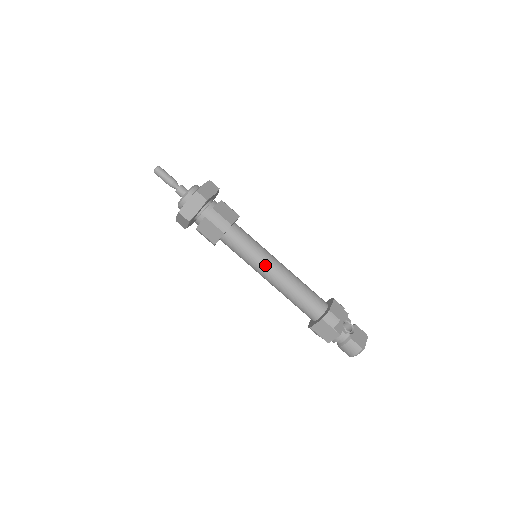
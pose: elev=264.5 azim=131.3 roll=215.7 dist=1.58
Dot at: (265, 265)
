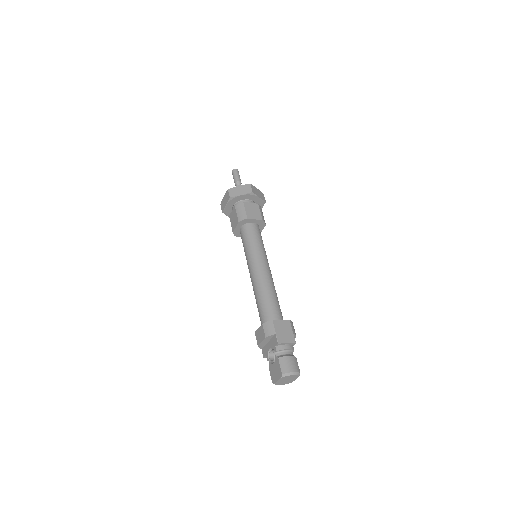
Dot at: (267, 260)
